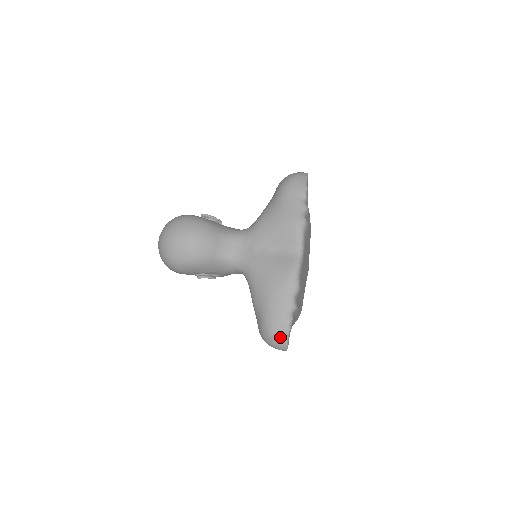
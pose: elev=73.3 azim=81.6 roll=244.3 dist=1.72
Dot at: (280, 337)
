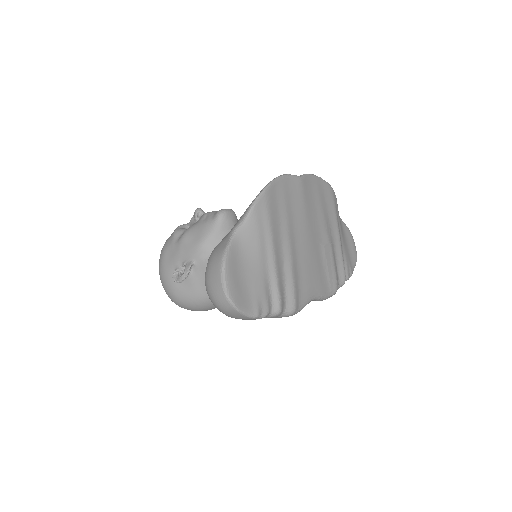
Dot at: occluded
